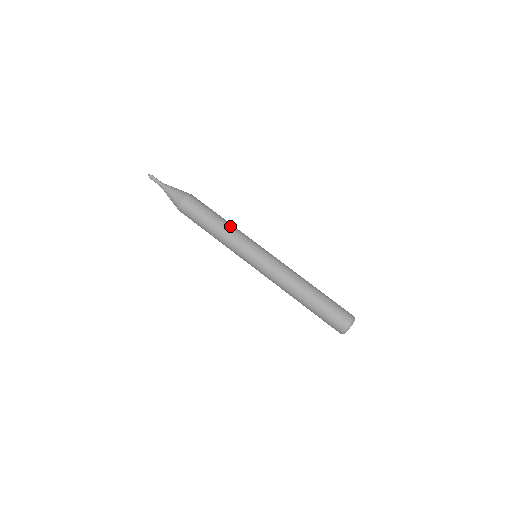
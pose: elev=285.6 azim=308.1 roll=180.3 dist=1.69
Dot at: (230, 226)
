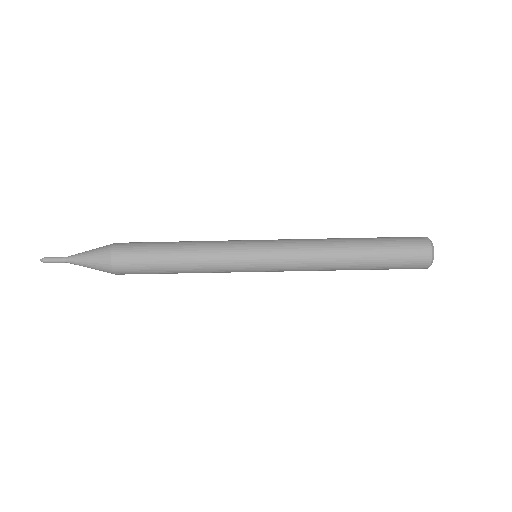
Dot at: (197, 246)
